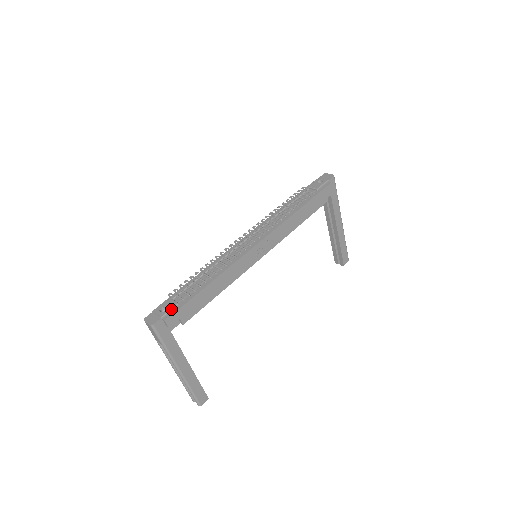
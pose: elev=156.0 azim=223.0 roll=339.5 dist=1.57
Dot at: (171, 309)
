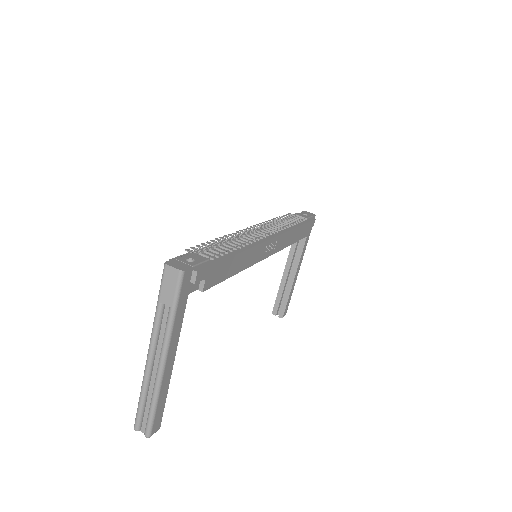
Dot at: (202, 262)
